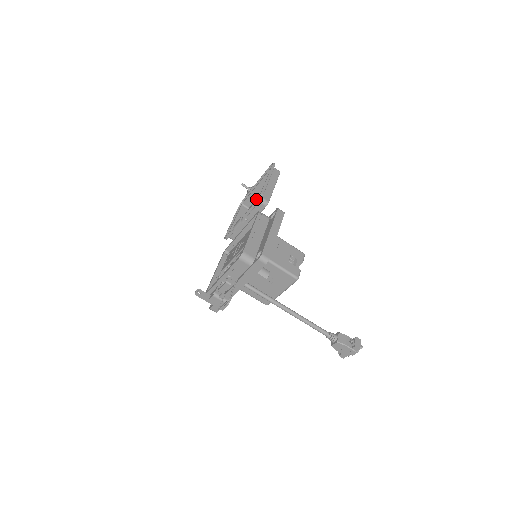
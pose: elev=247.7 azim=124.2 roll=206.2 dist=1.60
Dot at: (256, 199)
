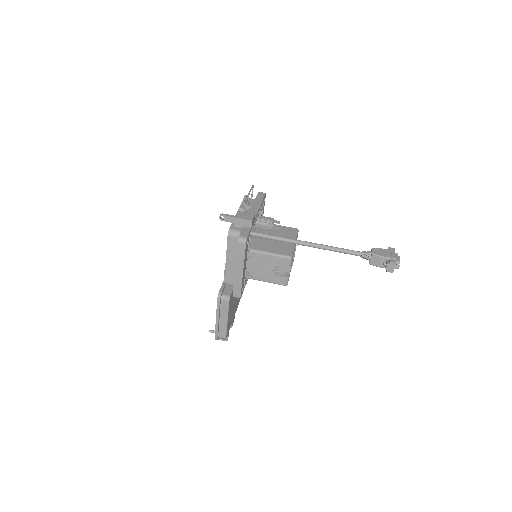
Dot at: occluded
